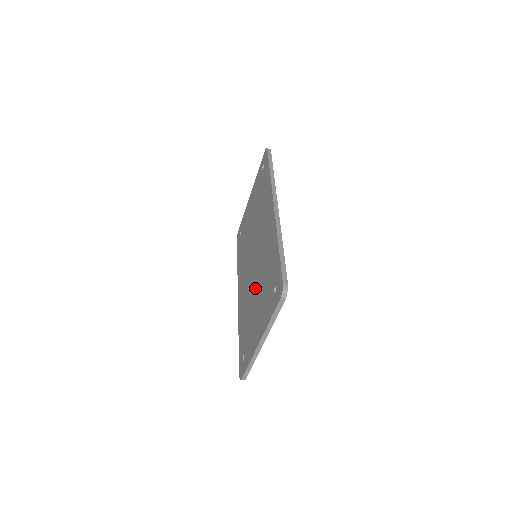
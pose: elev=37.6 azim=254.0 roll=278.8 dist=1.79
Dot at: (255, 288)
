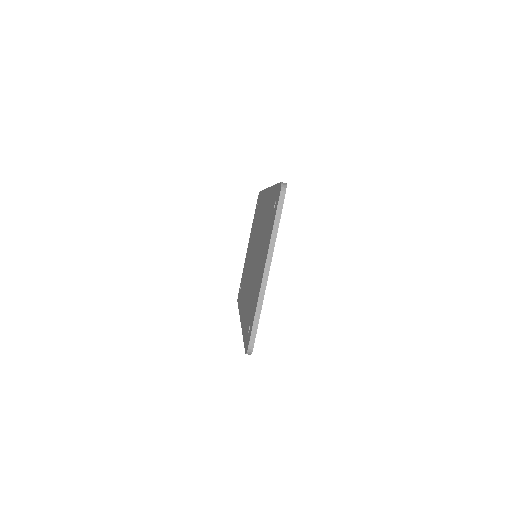
Dot at: (257, 262)
